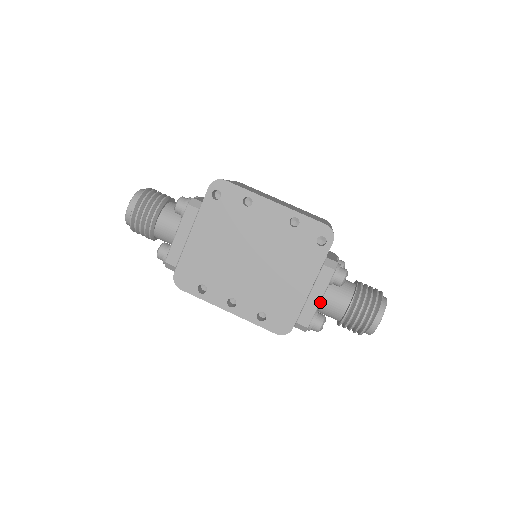
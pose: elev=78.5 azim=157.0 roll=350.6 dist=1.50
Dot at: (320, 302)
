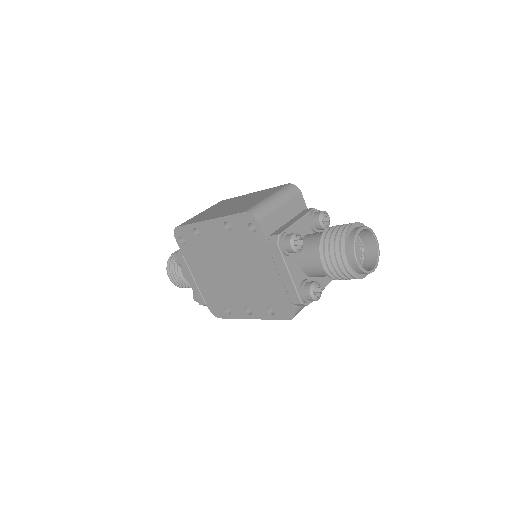
Dot at: (304, 272)
